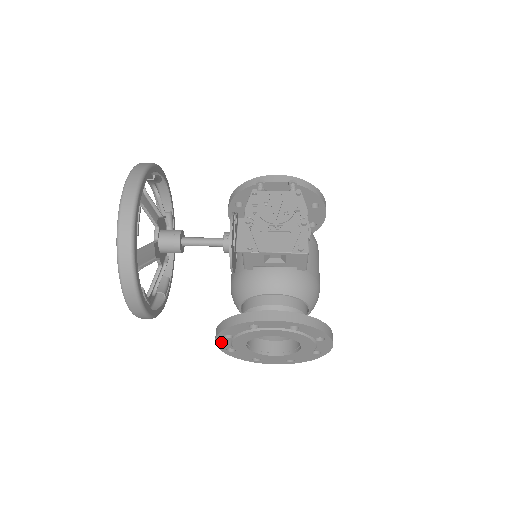
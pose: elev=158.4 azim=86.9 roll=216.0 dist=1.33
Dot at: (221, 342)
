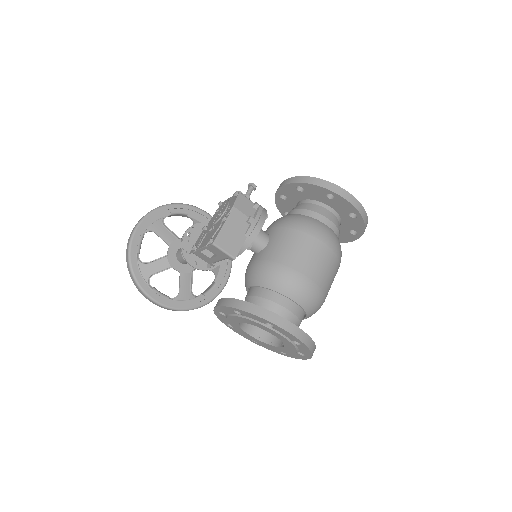
Dot at: (238, 332)
